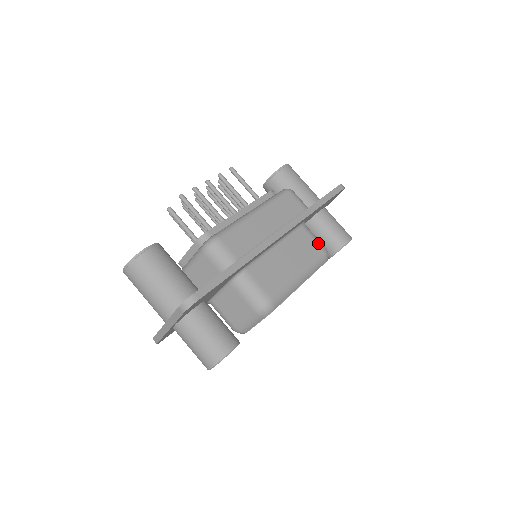
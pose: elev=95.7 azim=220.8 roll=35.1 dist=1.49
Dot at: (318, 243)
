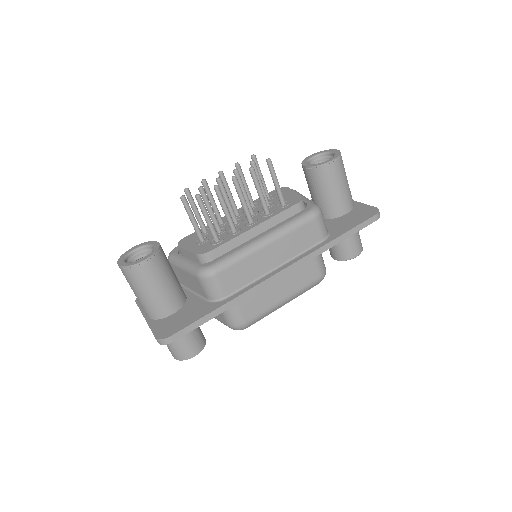
Dot at: (319, 269)
